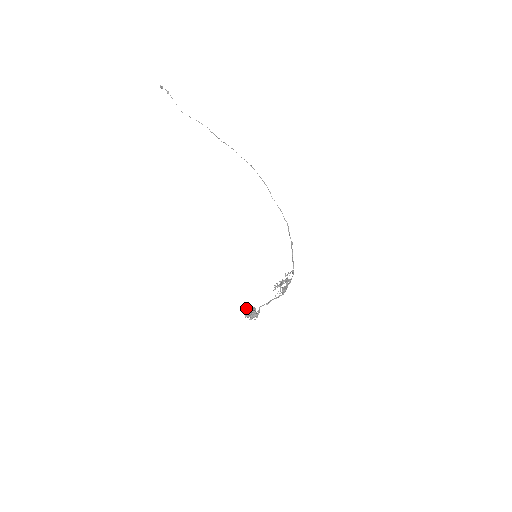
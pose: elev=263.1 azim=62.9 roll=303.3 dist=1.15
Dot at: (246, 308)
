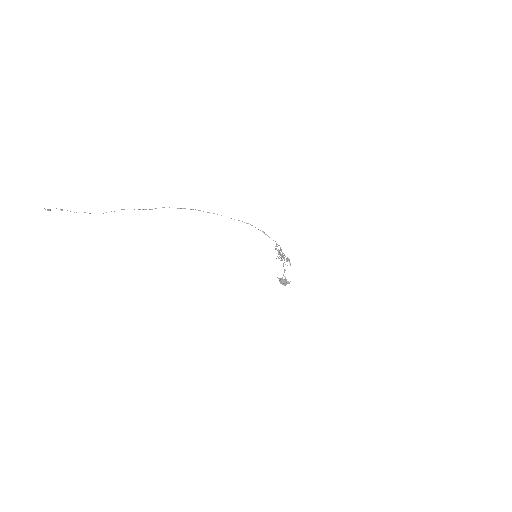
Dot at: (280, 282)
